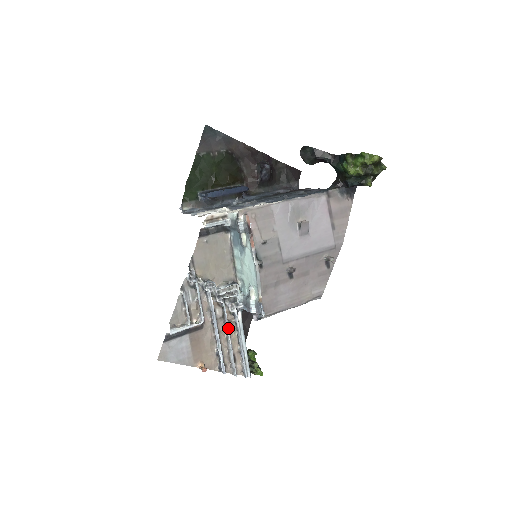
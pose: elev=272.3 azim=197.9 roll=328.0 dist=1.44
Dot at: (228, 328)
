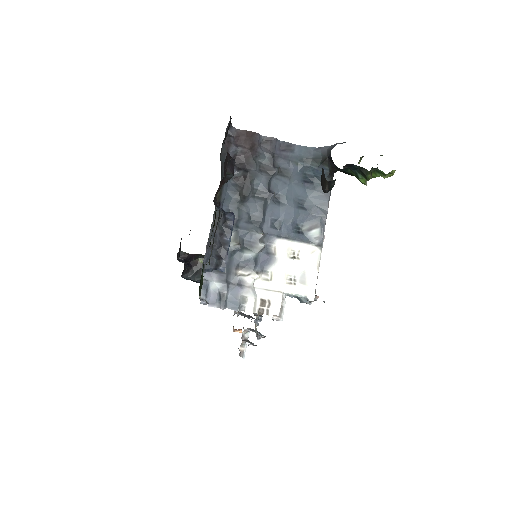
Dot at: occluded
